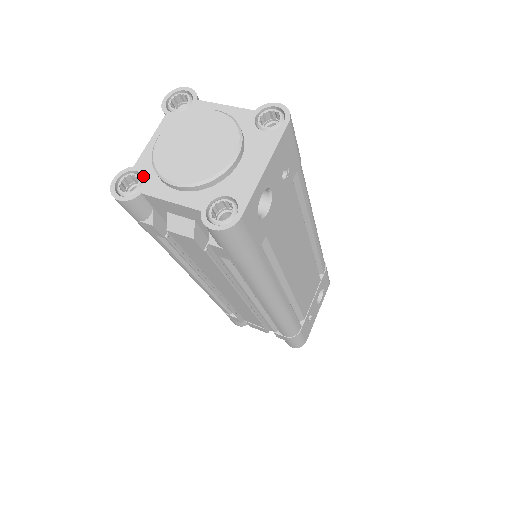
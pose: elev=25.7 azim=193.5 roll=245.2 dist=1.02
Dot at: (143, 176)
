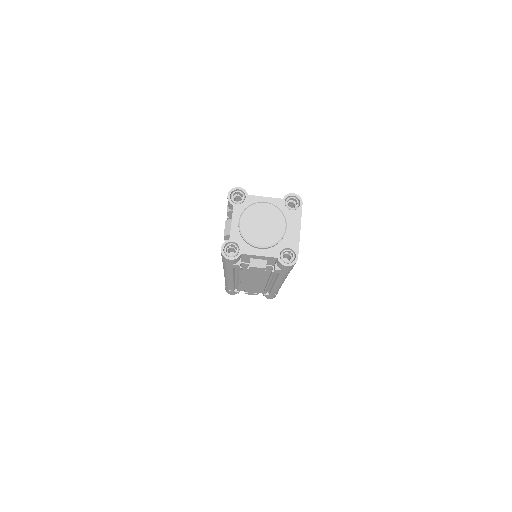
Dot at: (238, 244)
